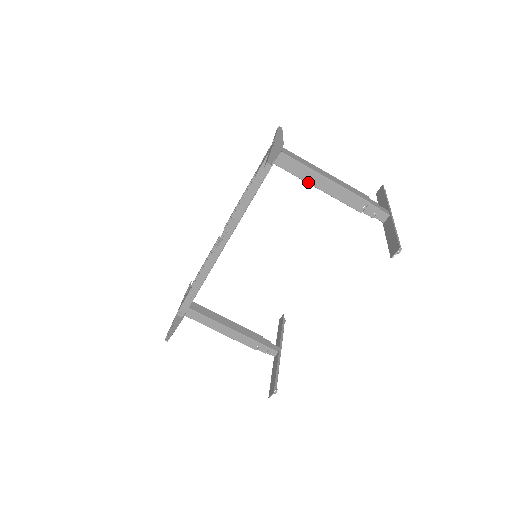
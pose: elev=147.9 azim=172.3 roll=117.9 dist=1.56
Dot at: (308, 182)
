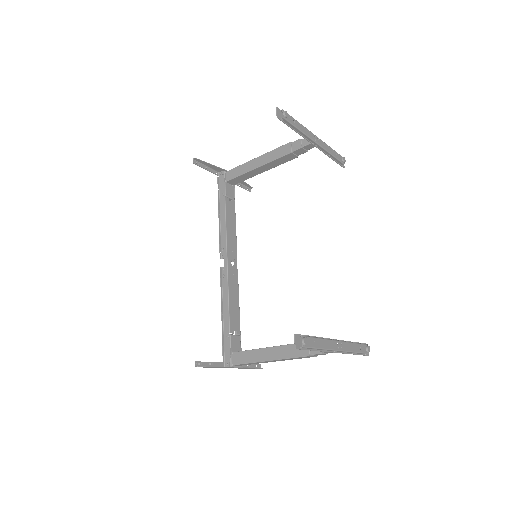
Dot at: (249, 171)
